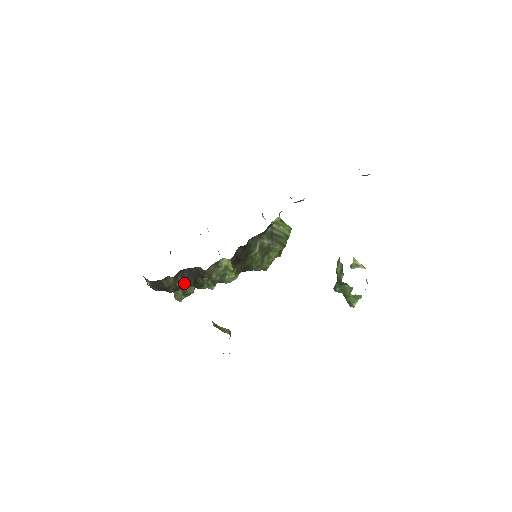
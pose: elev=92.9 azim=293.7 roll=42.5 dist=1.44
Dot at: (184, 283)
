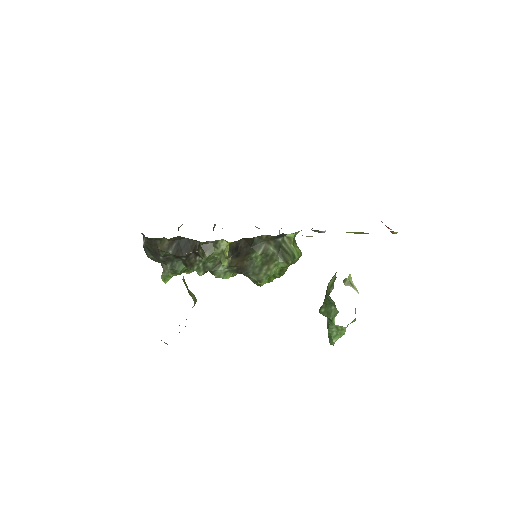
Dot at: (176, 253)
